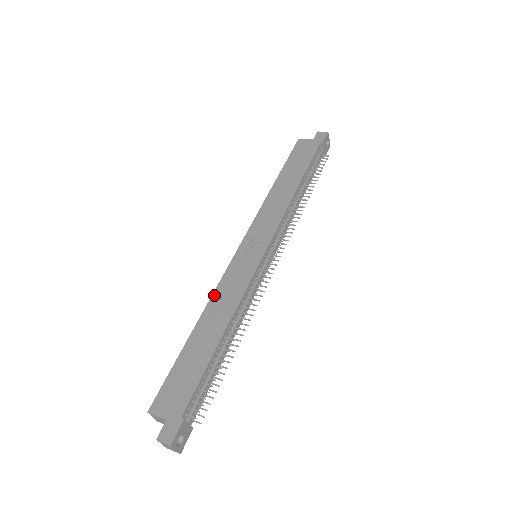
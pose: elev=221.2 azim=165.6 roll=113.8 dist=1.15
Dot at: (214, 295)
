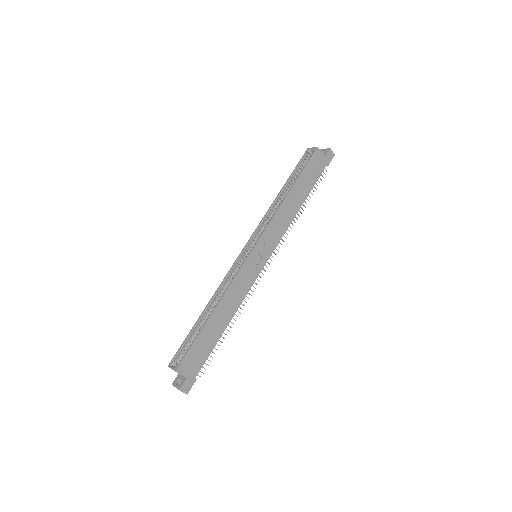
Dot at: (229, 289)
